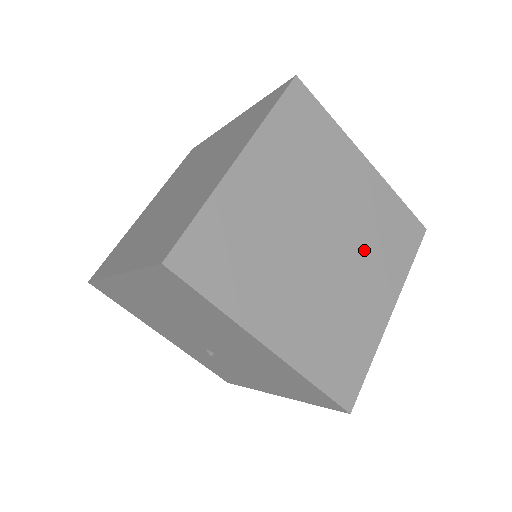
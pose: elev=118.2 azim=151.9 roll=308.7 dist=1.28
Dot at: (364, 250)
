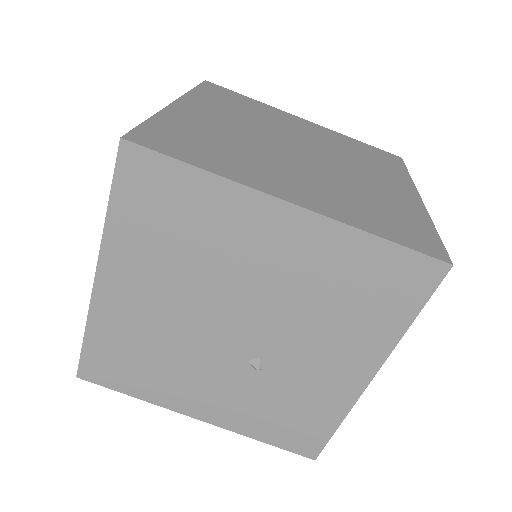
Dot at: (348, 160)
